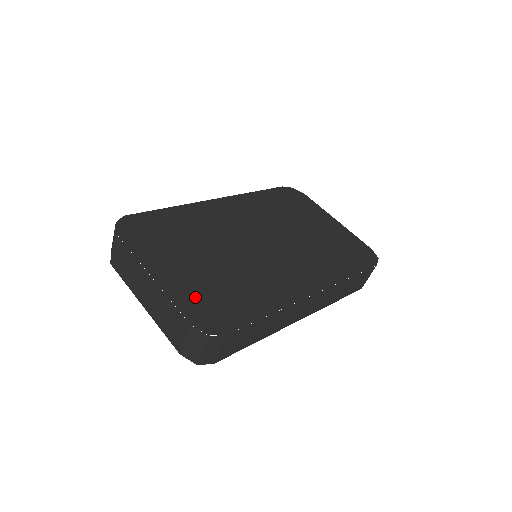
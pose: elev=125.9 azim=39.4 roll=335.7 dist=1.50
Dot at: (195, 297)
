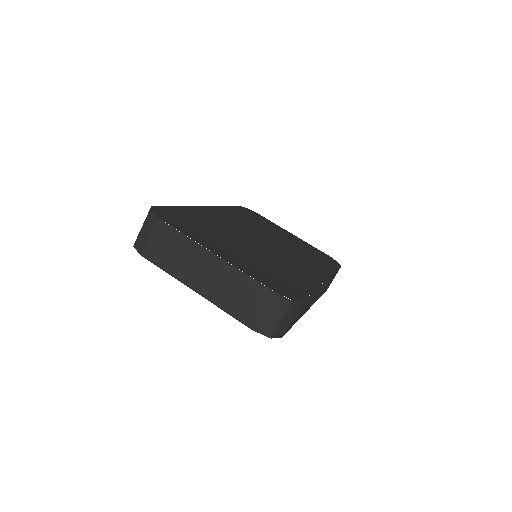
Dot at: (259, 273)
